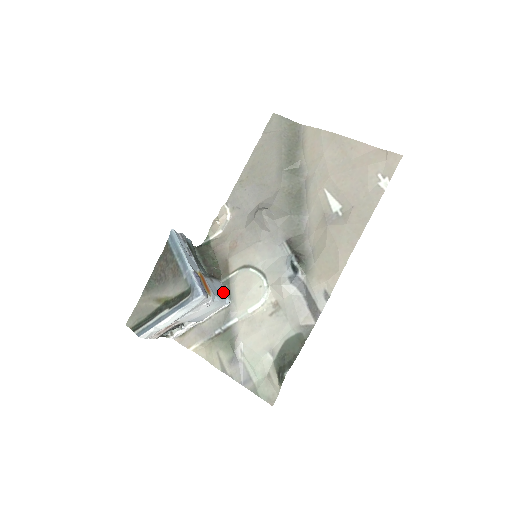
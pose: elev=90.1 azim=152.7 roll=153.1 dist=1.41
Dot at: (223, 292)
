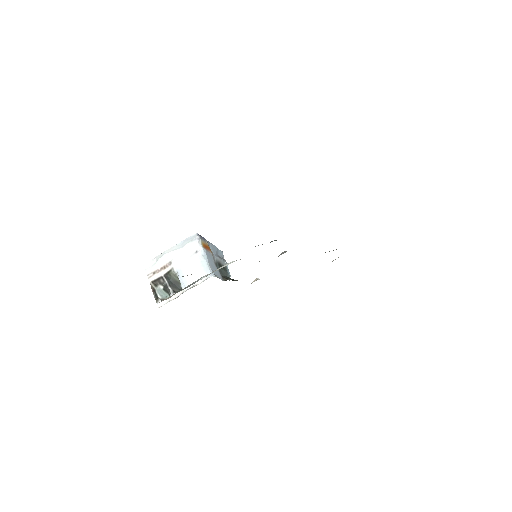
Dot at: (217, 275)
